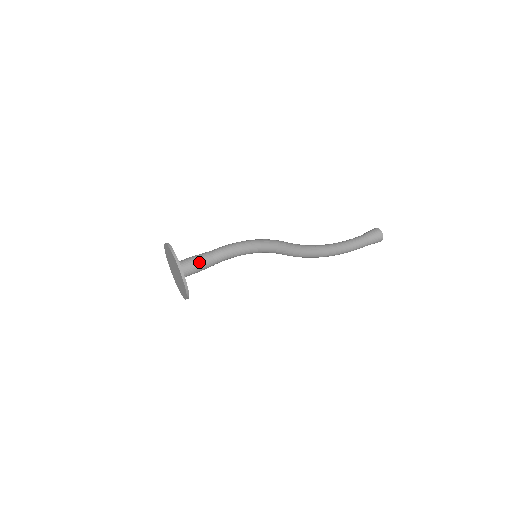
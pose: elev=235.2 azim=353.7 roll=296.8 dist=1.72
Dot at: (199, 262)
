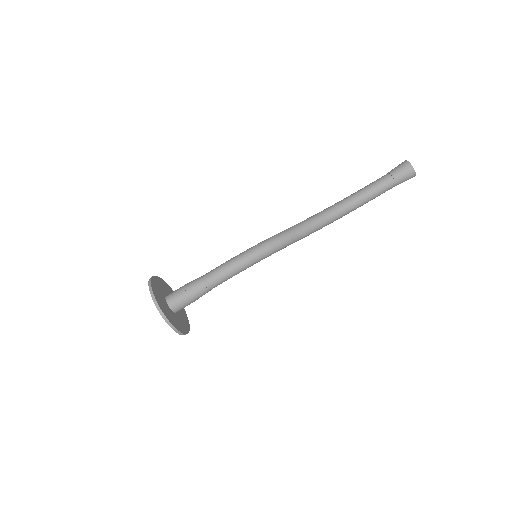
Dot at: (193, 299)
